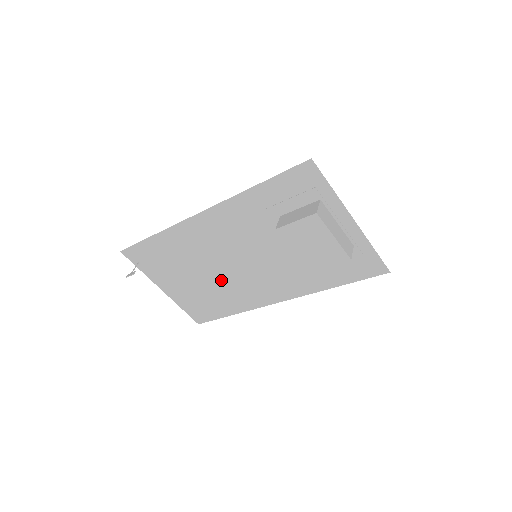
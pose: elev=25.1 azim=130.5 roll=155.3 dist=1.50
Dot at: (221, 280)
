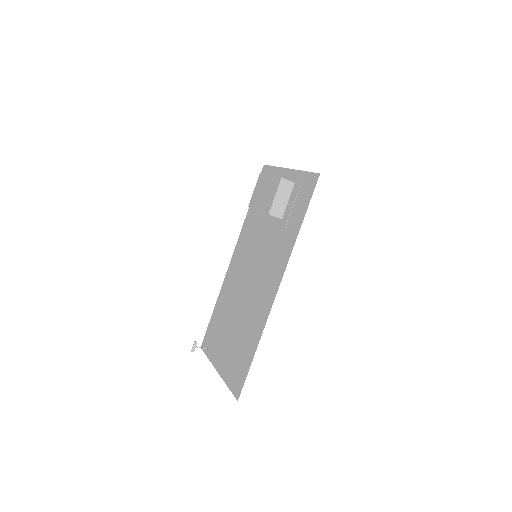
Dot at: (245, 310)
